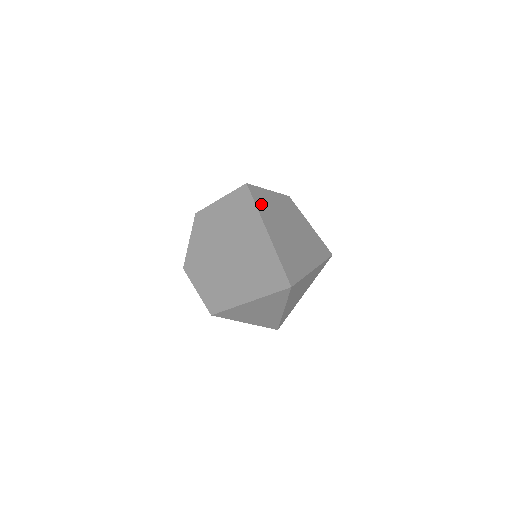
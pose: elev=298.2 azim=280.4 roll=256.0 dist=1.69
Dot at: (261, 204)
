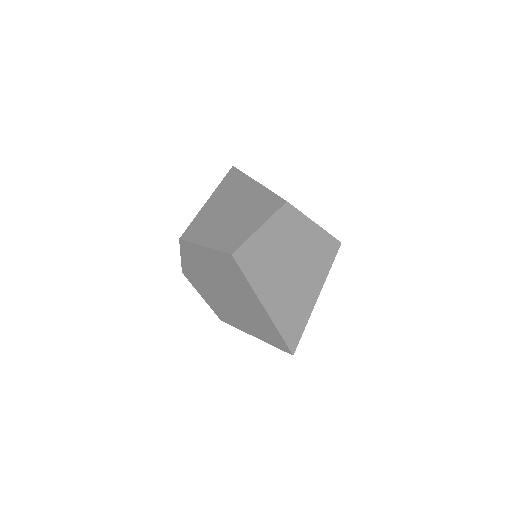
Dot at: (253, 269)
